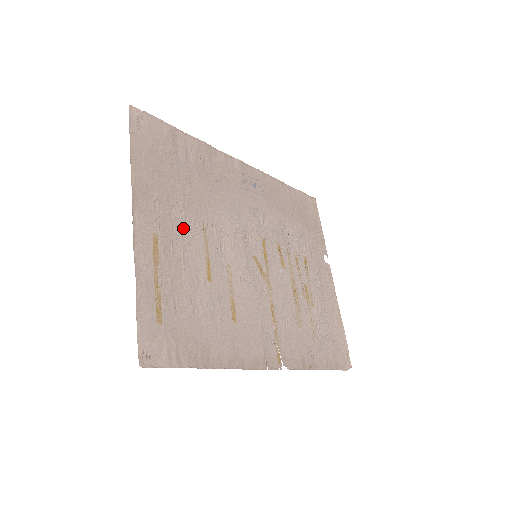
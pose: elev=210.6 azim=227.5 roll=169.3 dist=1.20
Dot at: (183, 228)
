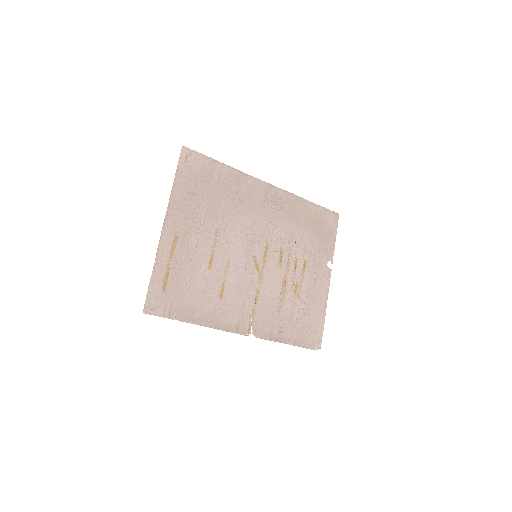
Dot at: (199, 232)
